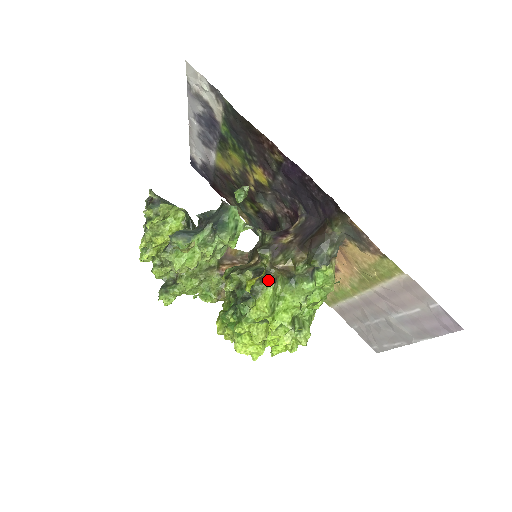
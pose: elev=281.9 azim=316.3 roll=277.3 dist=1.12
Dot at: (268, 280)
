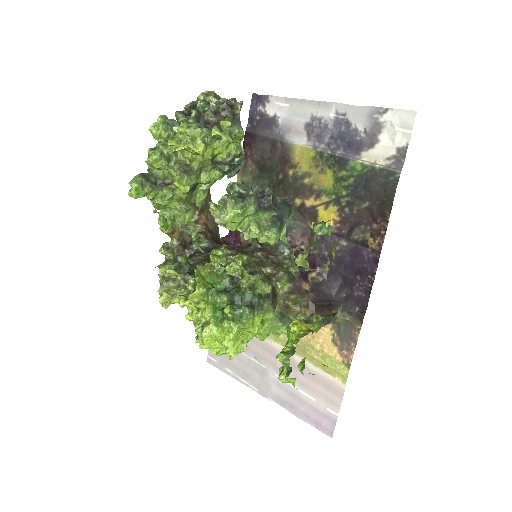
Dot at: (274, 305)
